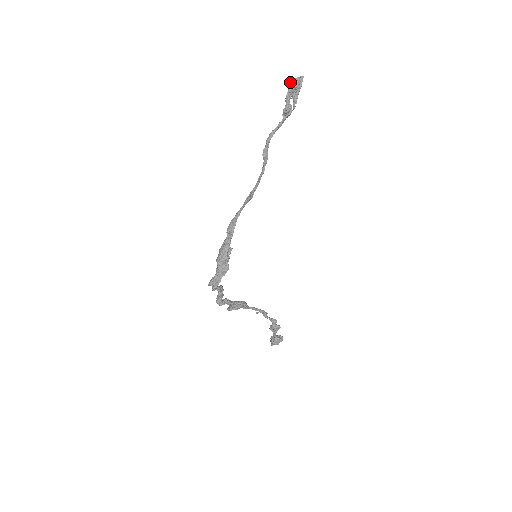
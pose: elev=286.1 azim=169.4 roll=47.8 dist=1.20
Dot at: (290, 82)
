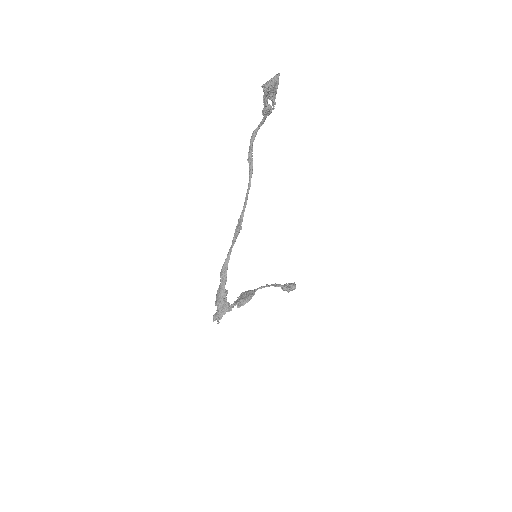
Dot at: (264, 86)
